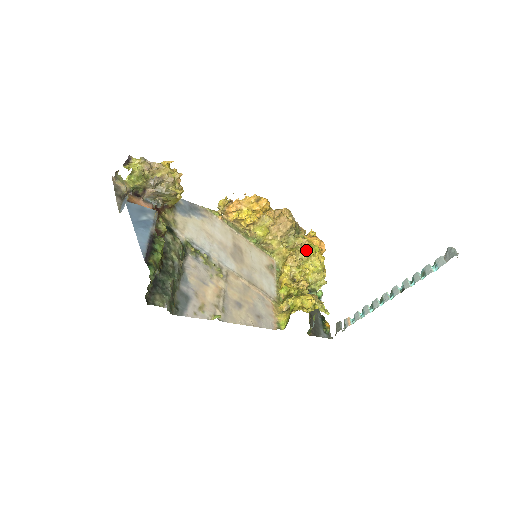
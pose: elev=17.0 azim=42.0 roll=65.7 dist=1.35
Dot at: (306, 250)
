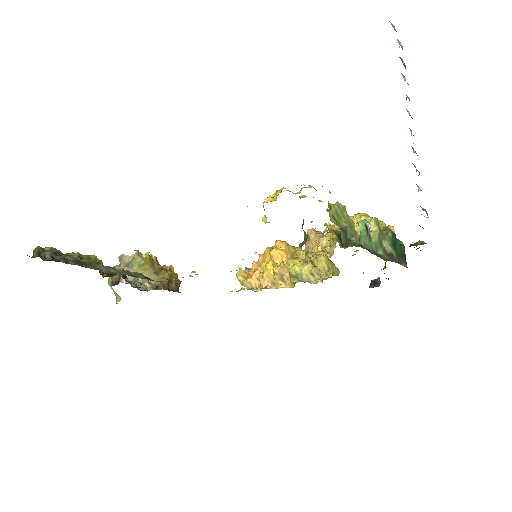
Dot at: occluded
